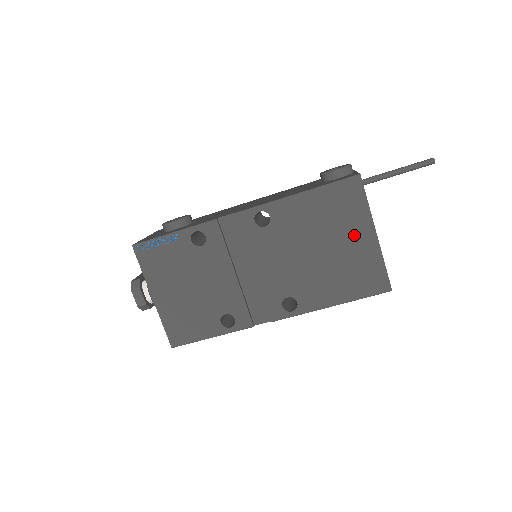
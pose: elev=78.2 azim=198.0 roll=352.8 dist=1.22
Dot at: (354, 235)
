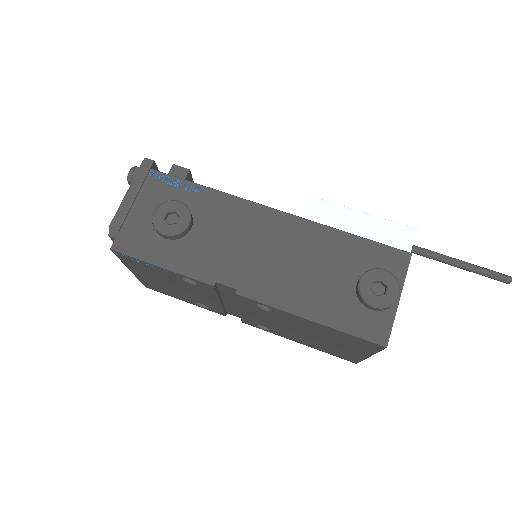
Dot at: (348, 348)
